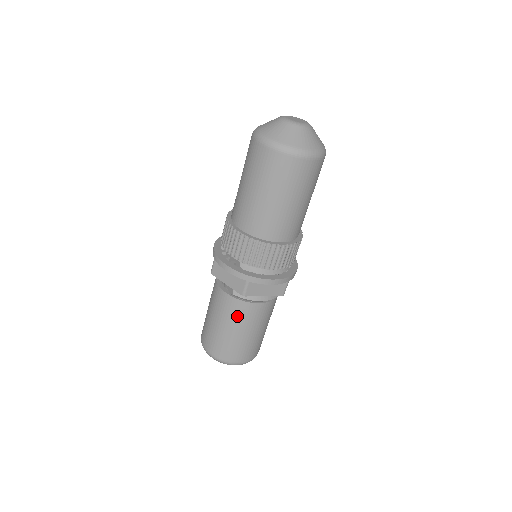
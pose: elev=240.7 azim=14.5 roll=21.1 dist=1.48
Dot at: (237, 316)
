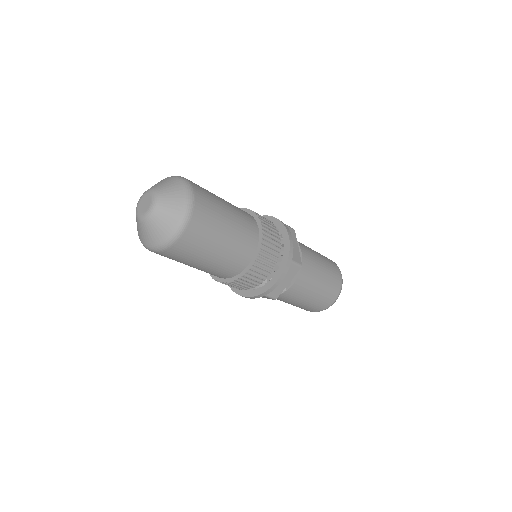
Dot at: occluded
